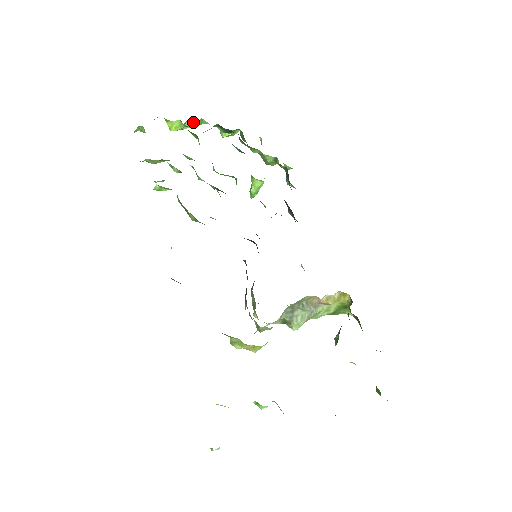
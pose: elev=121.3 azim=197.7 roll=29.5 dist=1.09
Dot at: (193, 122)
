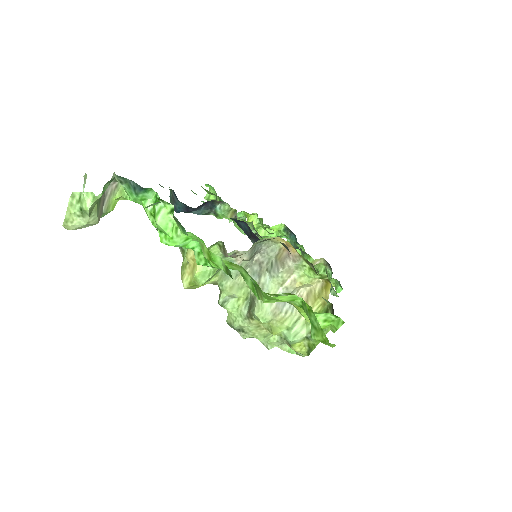
Dot at: (268, 231)
